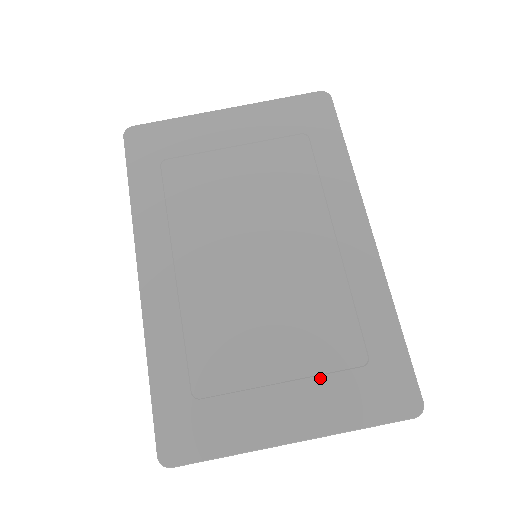
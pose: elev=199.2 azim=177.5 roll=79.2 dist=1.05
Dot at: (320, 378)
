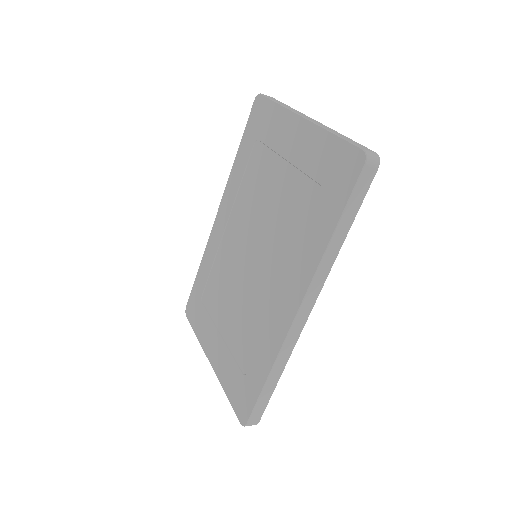
Dot at: (229, 353)
